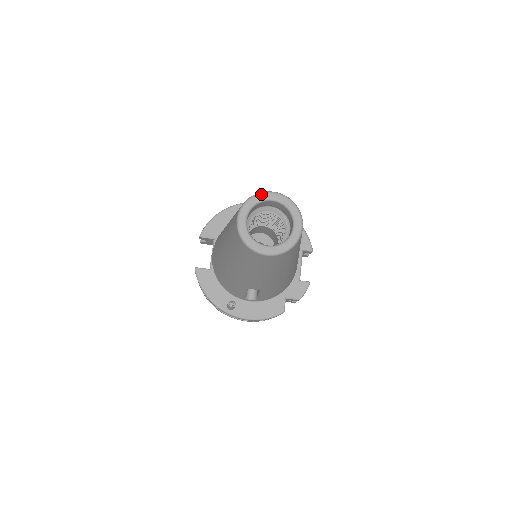
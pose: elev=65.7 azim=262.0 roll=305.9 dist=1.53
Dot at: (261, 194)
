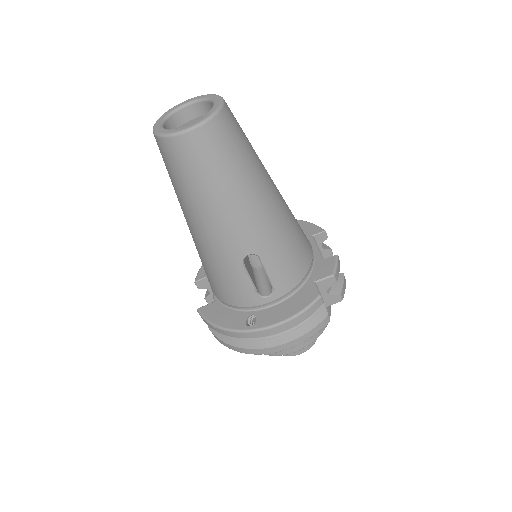
Dot at: (173, 107)
